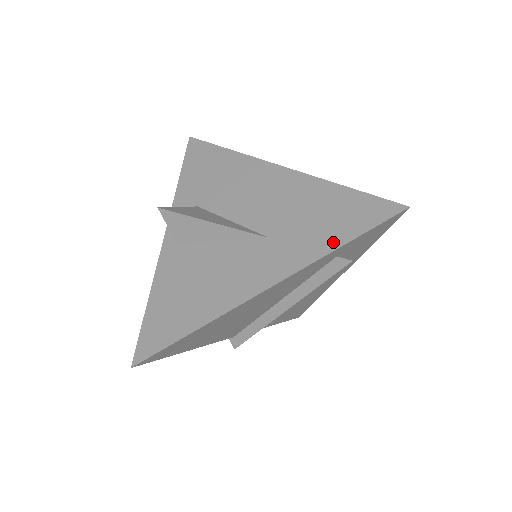
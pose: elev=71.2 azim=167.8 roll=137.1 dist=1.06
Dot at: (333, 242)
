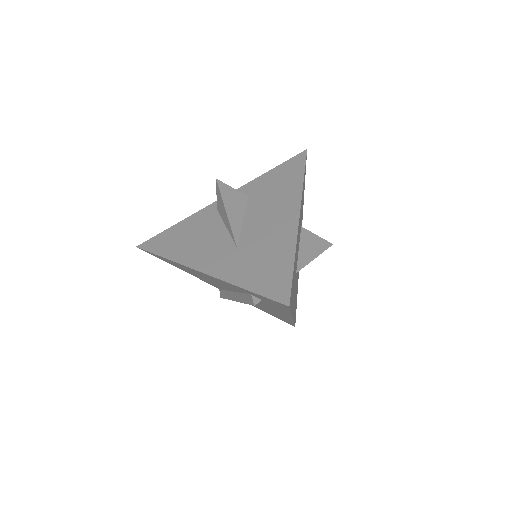
Dot at: (244, 282)
